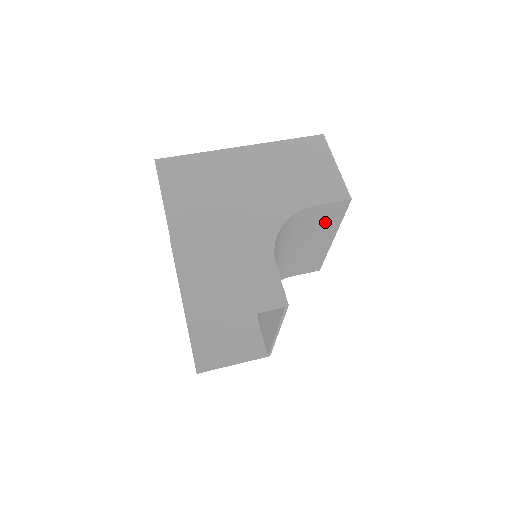
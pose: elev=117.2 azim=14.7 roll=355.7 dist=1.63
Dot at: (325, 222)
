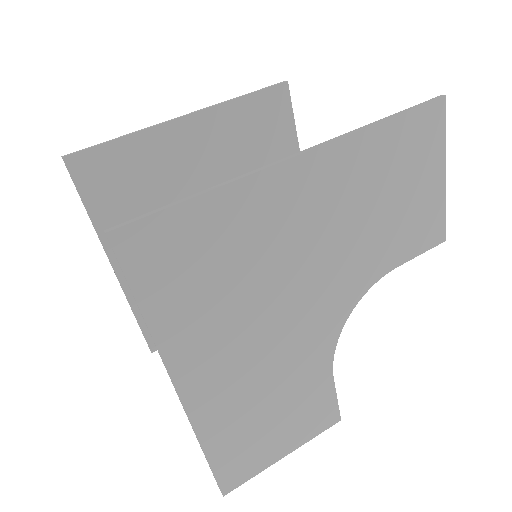
Dot at: occluded
